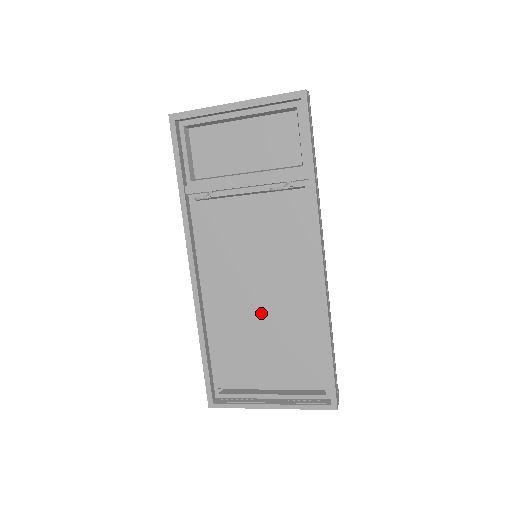
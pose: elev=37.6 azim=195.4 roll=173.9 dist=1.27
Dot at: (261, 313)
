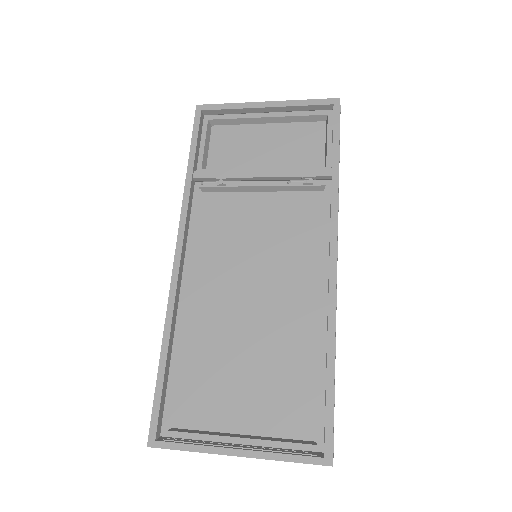
Dot at: (248, 325)
